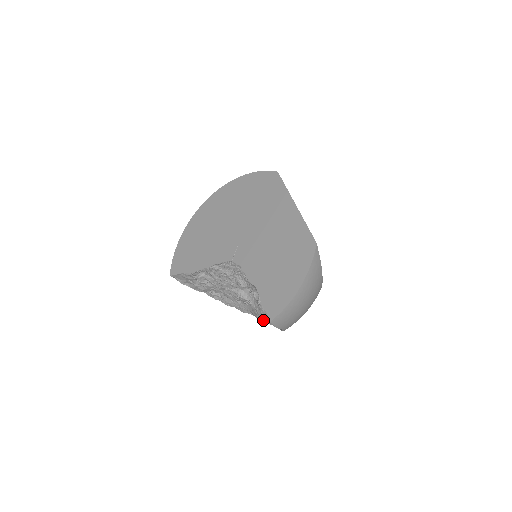
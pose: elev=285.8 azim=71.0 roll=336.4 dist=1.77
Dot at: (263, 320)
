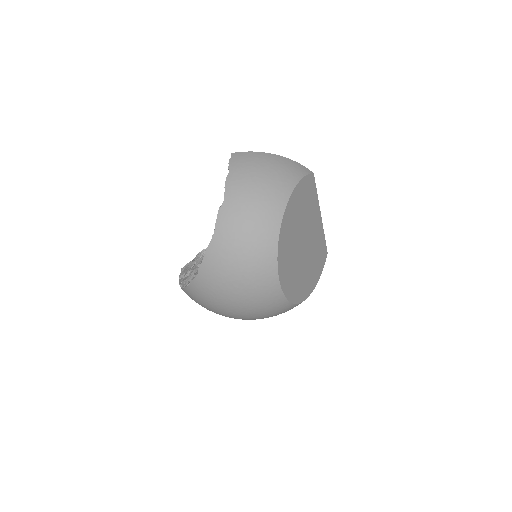
Dot at: (203, 260)
